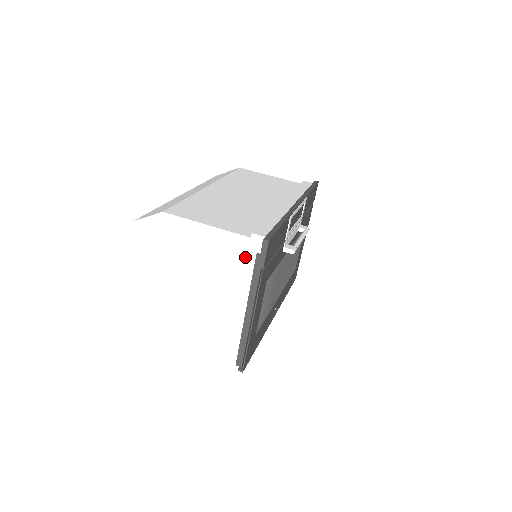
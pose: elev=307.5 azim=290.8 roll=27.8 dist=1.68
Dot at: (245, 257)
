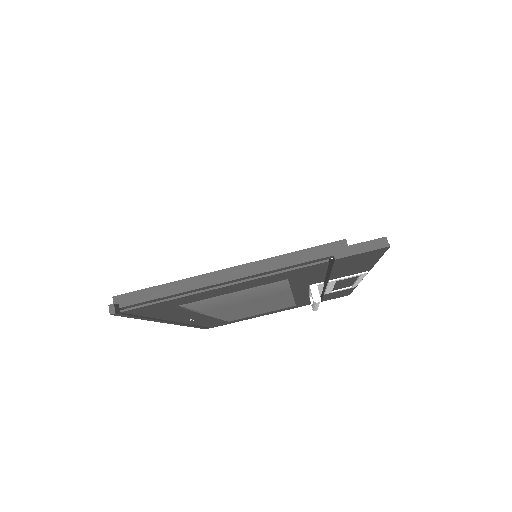
Dot at: (327, 225)
